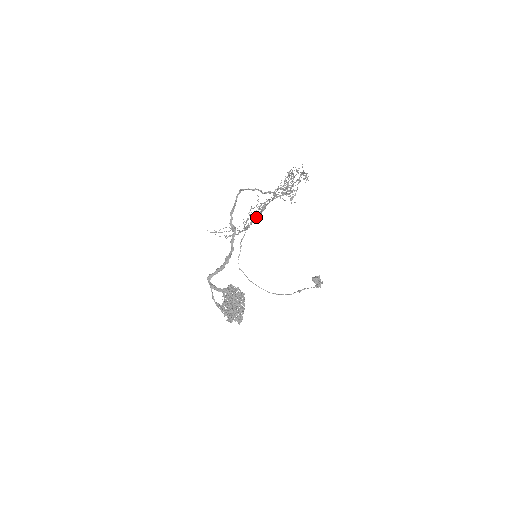
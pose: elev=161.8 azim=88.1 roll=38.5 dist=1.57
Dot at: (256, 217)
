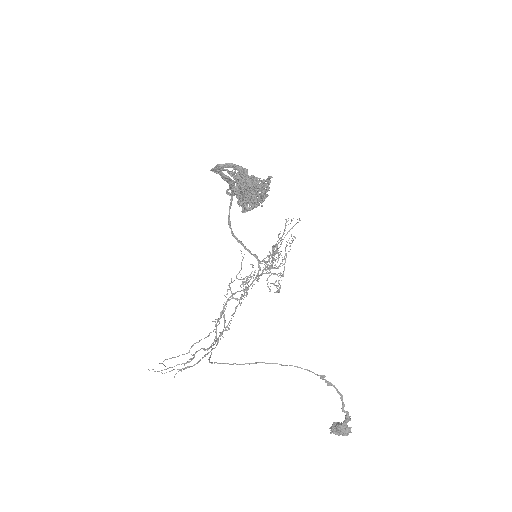
Dot at: occluded
